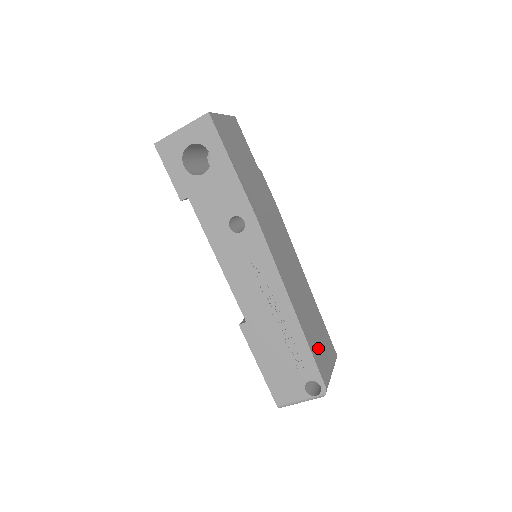
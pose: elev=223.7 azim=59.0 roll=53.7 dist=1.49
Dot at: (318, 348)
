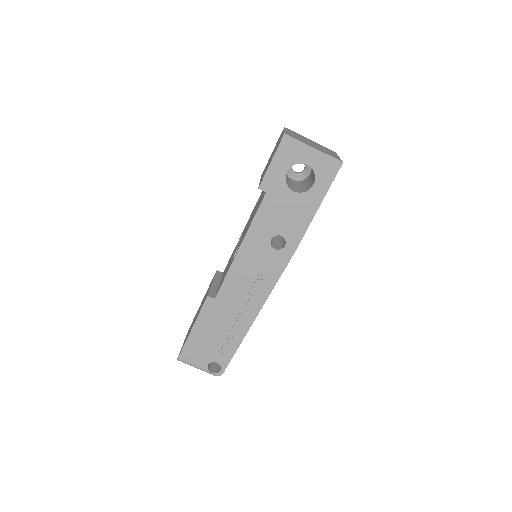
Dot at: occluded
